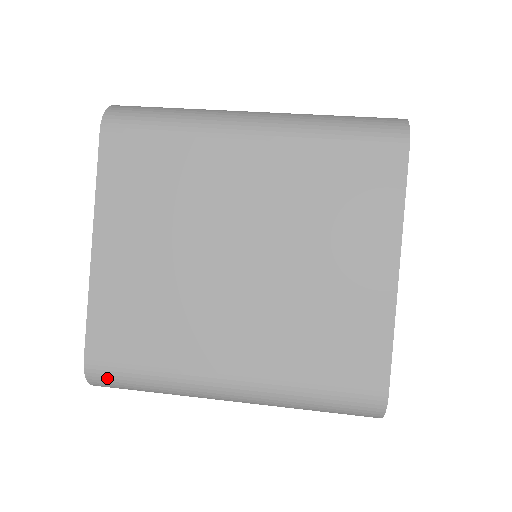
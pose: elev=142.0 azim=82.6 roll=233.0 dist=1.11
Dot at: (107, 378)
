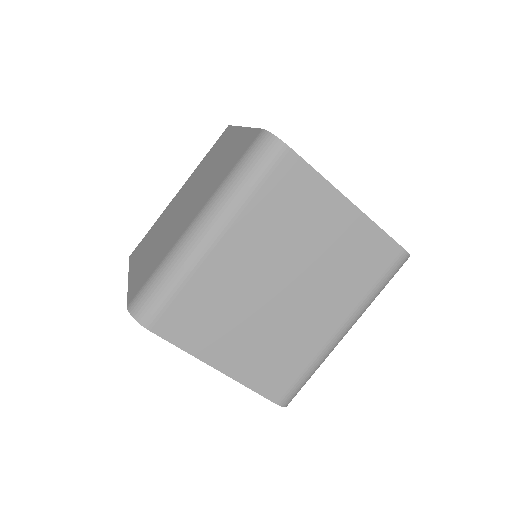
Dot at: occluded
